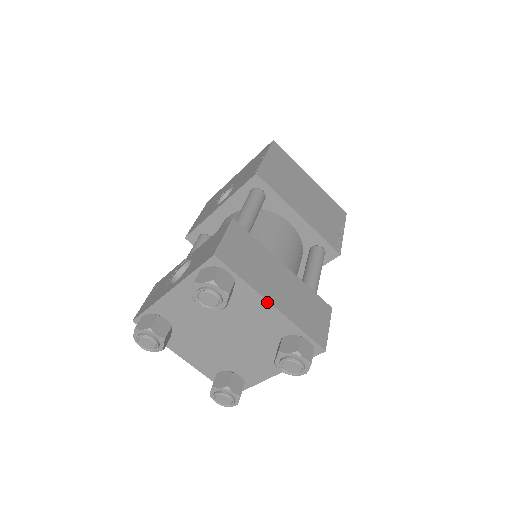
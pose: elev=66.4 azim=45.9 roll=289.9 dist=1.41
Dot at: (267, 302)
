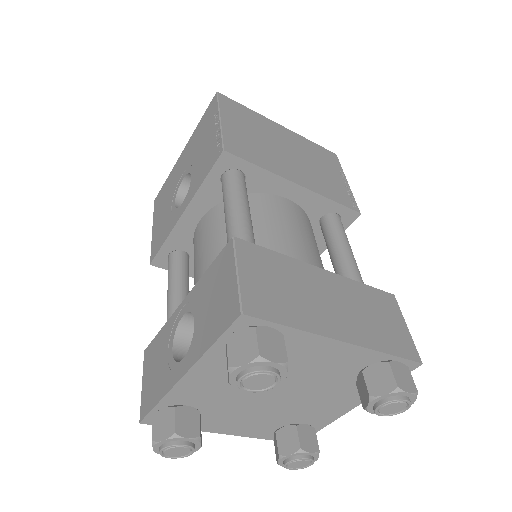
Dot at: (334, 341)
